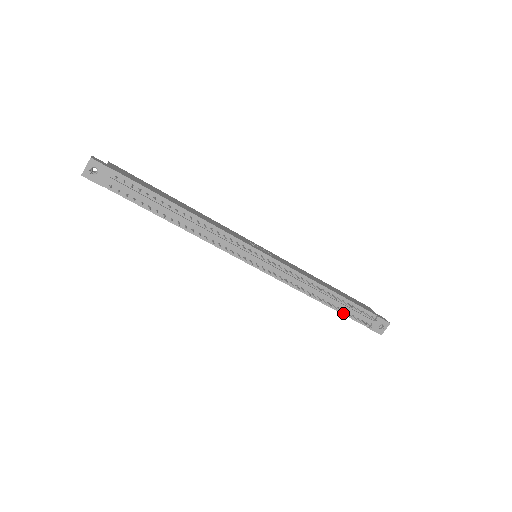
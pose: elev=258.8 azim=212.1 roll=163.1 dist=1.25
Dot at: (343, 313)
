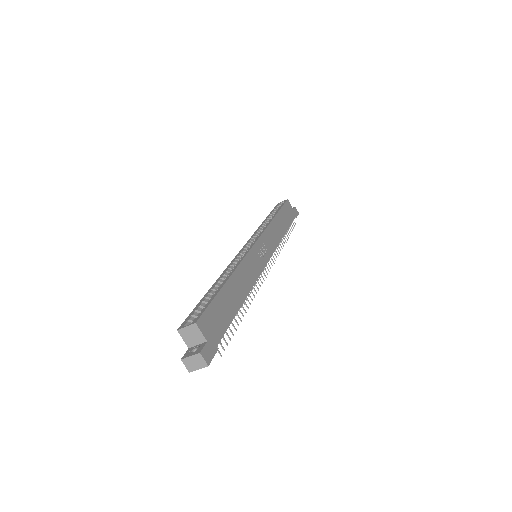
Dot at: occluded
